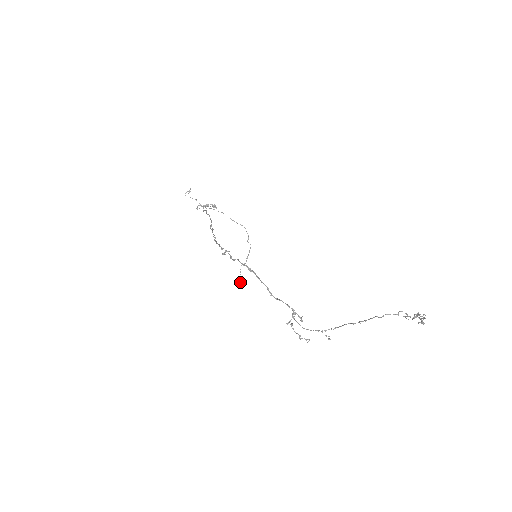
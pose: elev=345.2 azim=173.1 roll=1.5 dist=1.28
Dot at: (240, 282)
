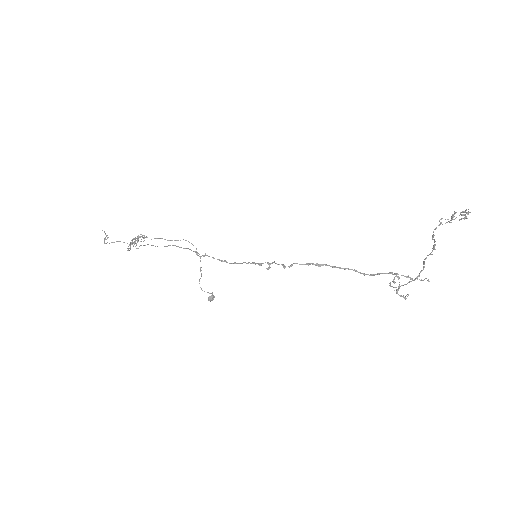
Dot at: (210, 299)
